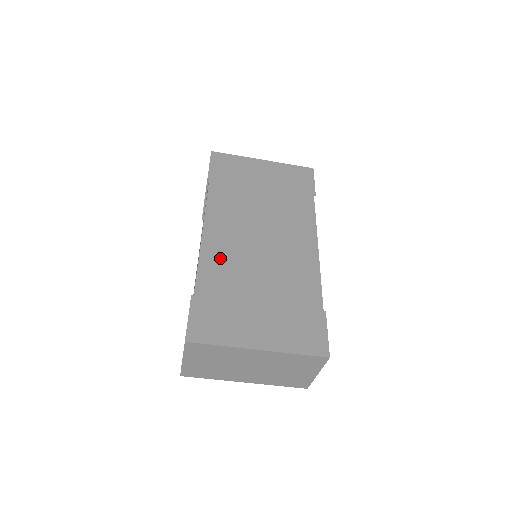
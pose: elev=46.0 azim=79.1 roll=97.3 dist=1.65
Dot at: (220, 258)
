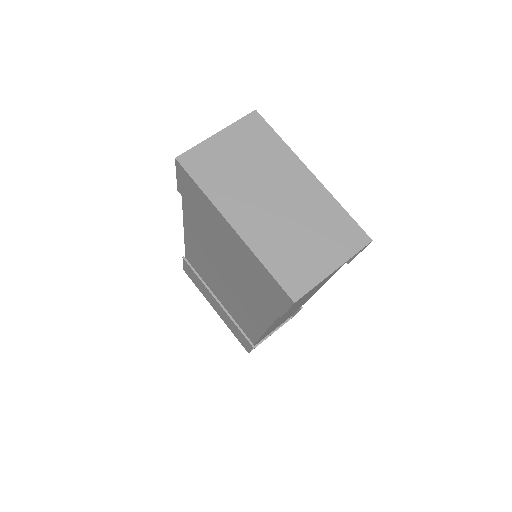
Dot at: occluded
